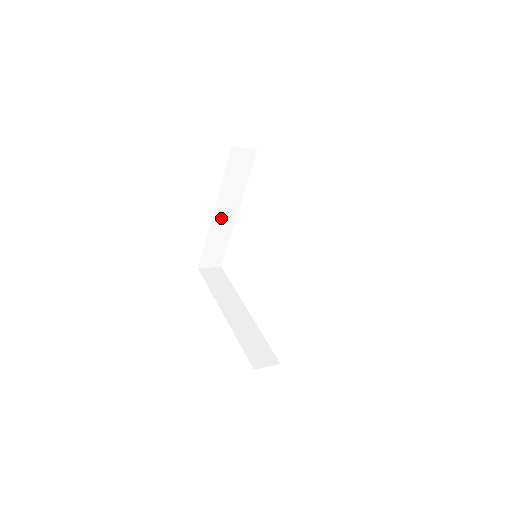
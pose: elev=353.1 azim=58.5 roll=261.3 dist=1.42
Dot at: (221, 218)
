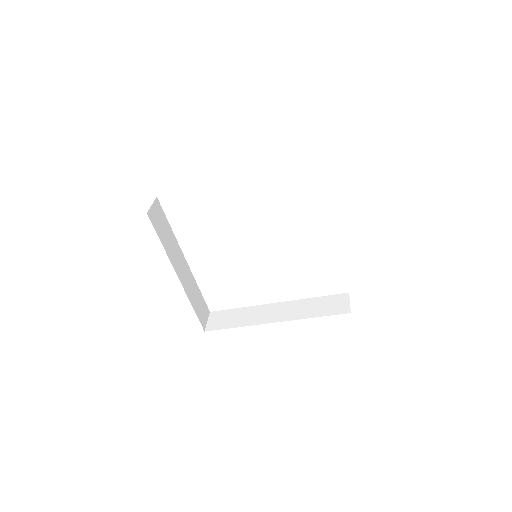
Dot at: occluded
